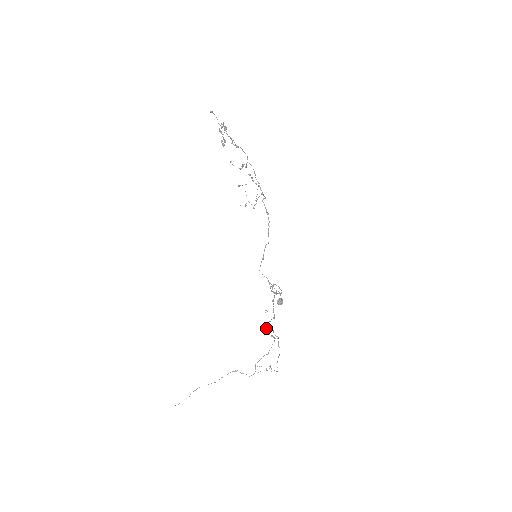
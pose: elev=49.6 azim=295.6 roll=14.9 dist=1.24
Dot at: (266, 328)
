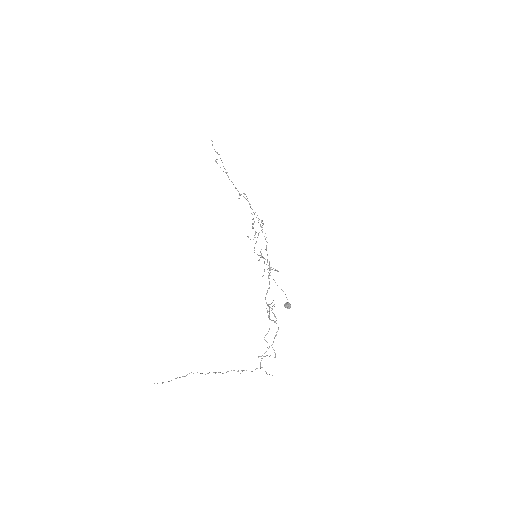
Dot at: (269, 316)
